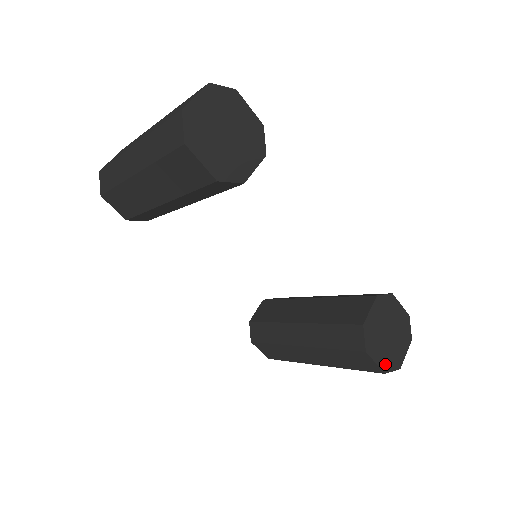
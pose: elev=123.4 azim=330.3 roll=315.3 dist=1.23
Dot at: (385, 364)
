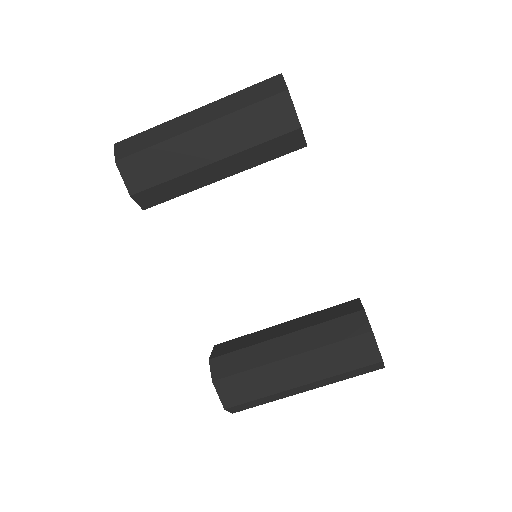
Dot at: occluded
